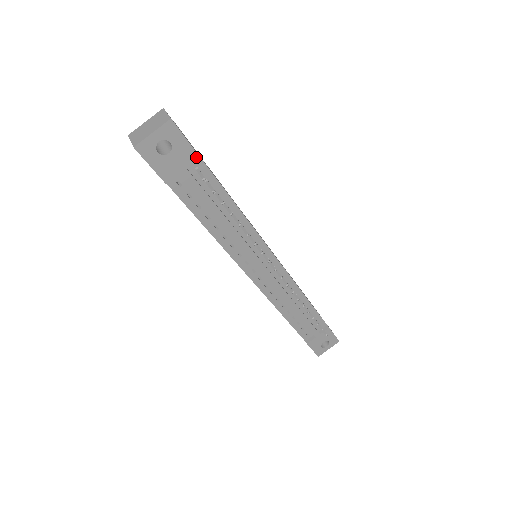
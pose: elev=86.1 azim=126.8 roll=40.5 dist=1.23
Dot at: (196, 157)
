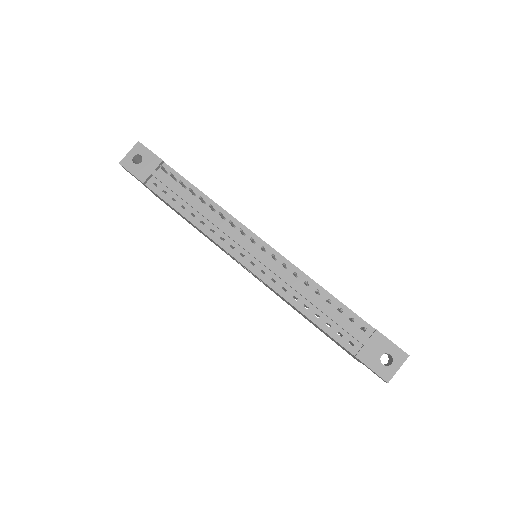
Dot at: (160, 161)
